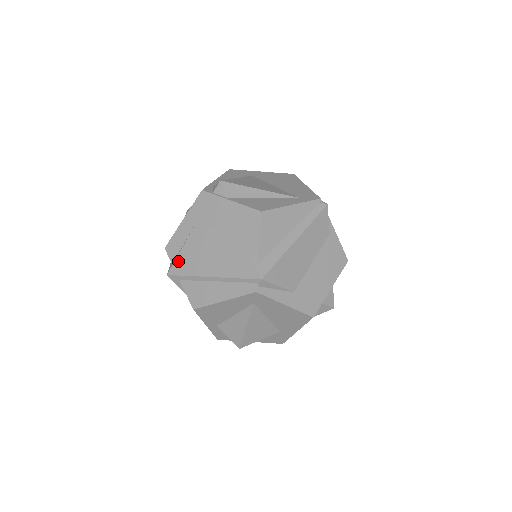
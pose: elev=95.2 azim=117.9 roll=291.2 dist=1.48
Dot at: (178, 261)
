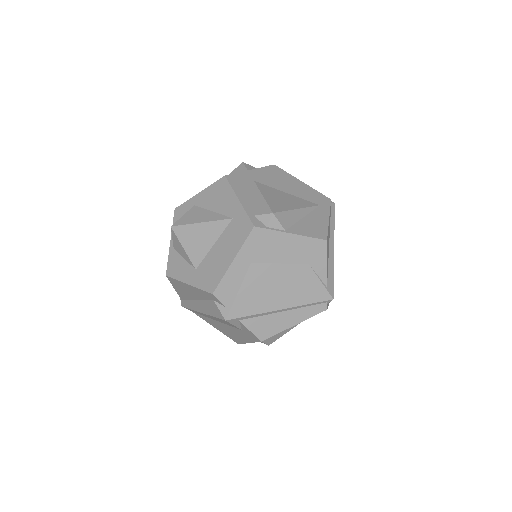
Dot at: (237, 304)
